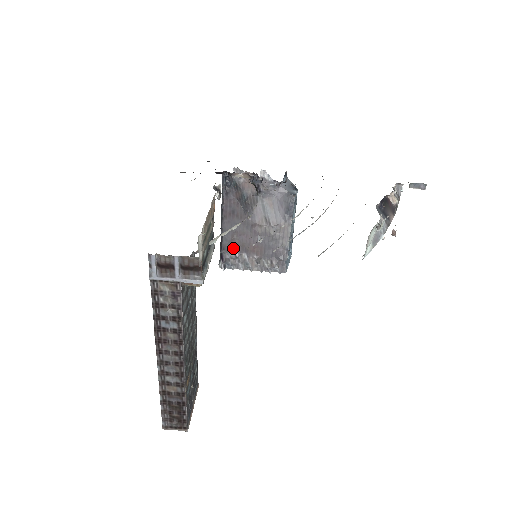
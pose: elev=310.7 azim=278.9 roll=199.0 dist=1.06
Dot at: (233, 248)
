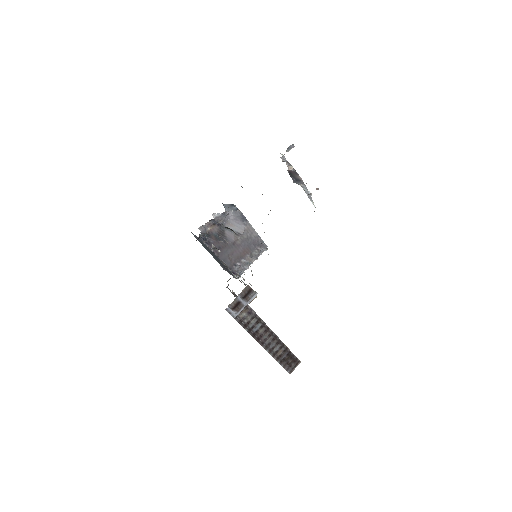
Dot at: (235, 264)
